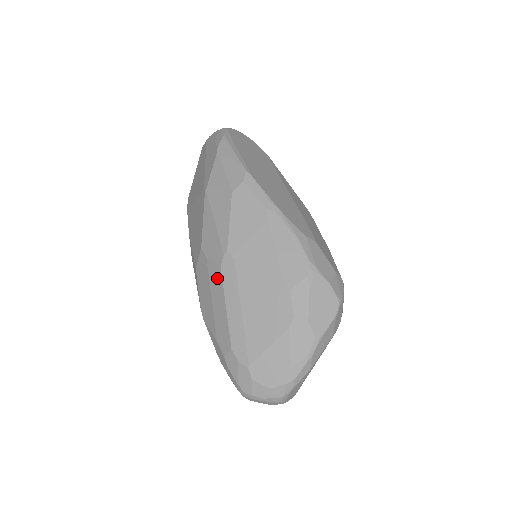
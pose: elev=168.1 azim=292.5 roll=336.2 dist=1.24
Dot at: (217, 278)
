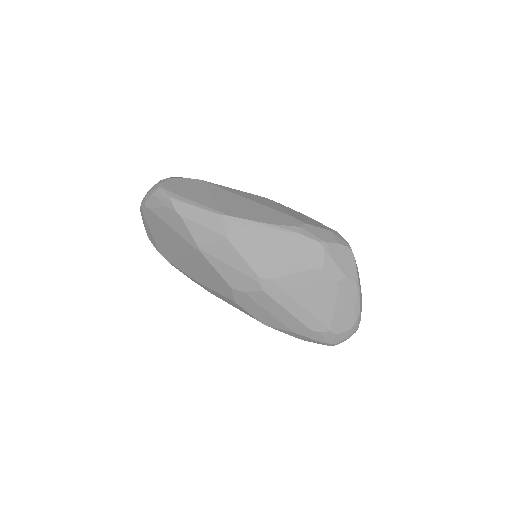
Dot at: (265, 299)
